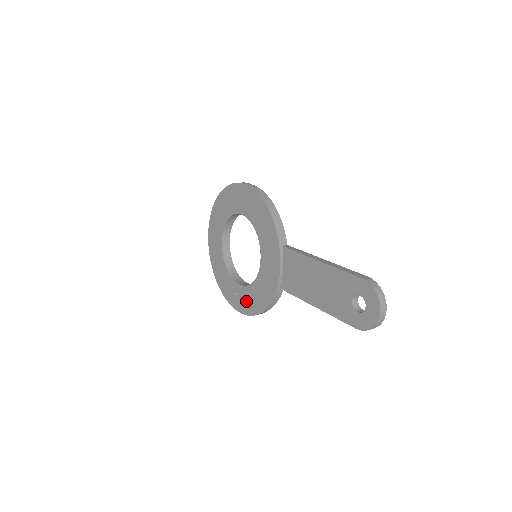
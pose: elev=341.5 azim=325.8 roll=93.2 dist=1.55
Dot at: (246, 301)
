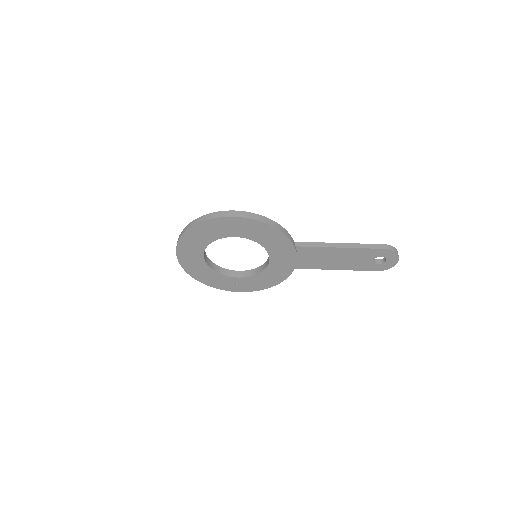
Dot at: (251, 285)
